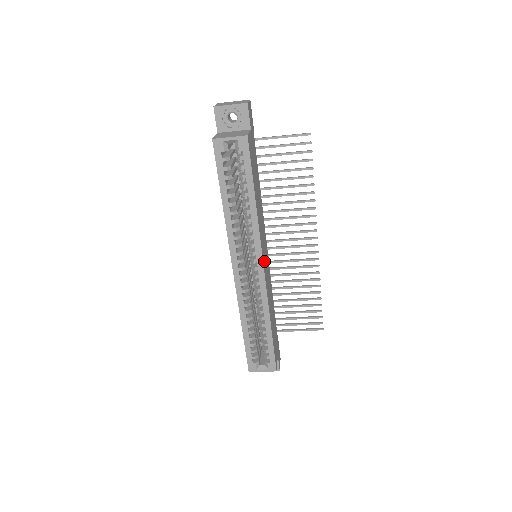
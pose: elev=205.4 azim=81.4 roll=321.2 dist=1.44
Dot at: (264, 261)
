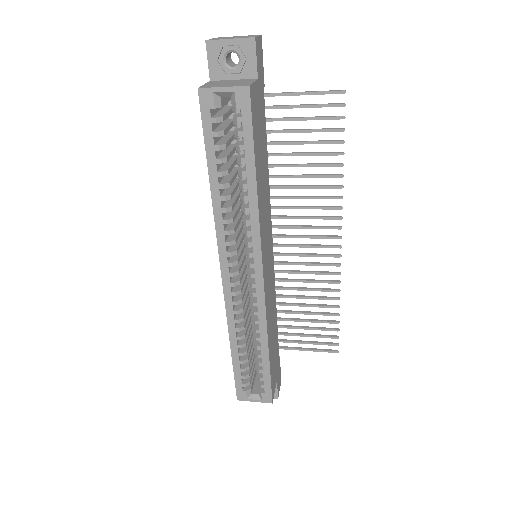
Dot at: (265, 266)
